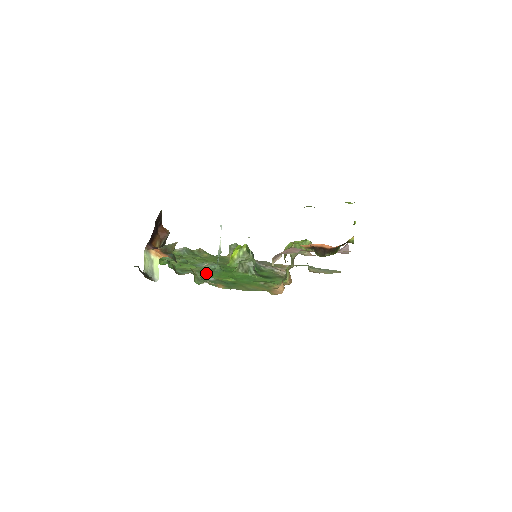
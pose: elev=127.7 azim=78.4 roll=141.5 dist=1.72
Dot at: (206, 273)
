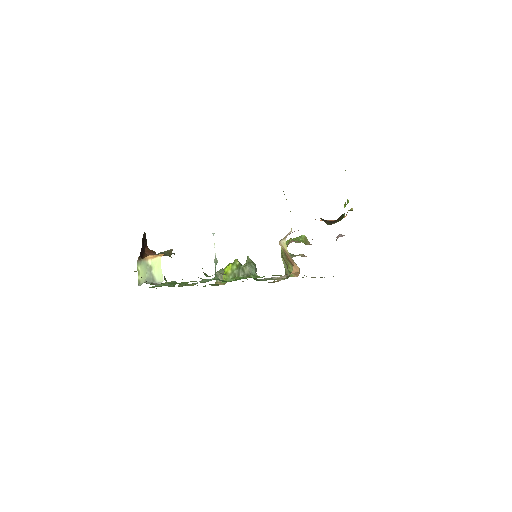
Dot at: occluded
